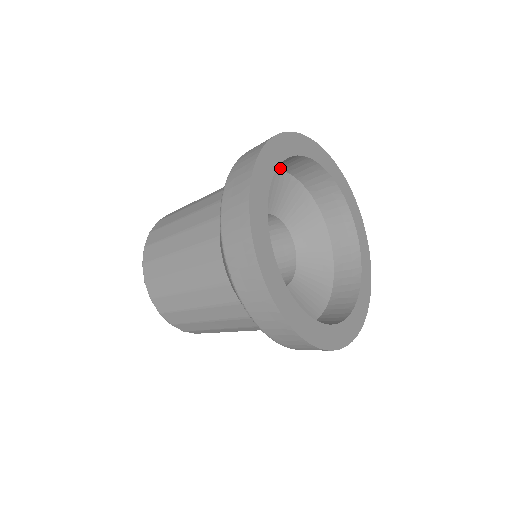
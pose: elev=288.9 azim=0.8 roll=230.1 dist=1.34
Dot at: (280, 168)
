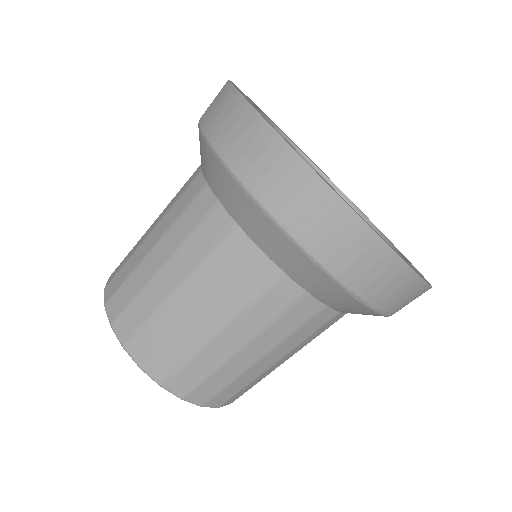
Dot at: occluded
